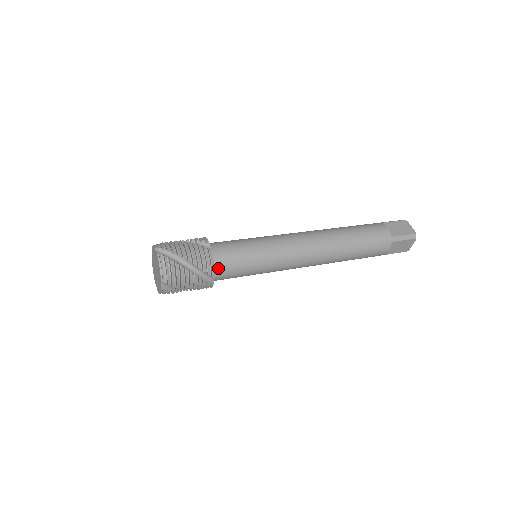
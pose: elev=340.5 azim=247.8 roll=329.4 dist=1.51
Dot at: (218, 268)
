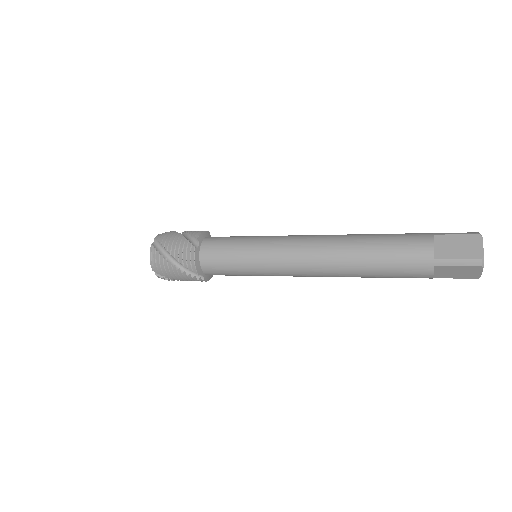
Dot at: (207, 239)
